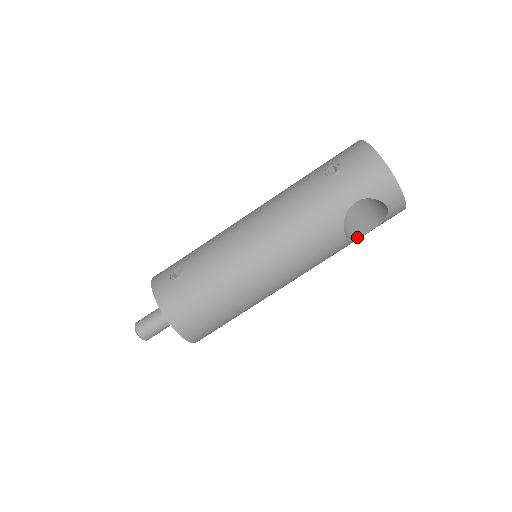
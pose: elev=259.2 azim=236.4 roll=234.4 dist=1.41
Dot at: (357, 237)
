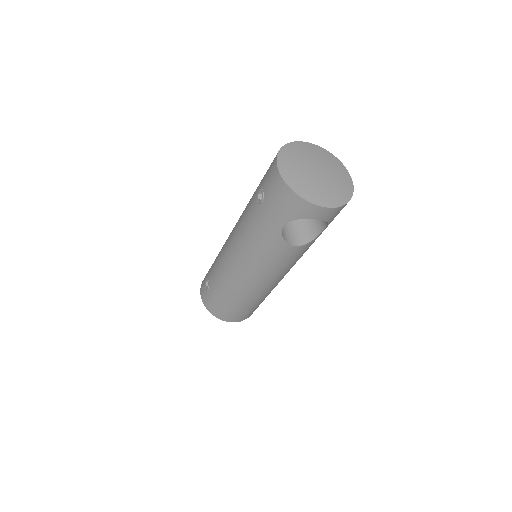
Dot at: (314, 237)
